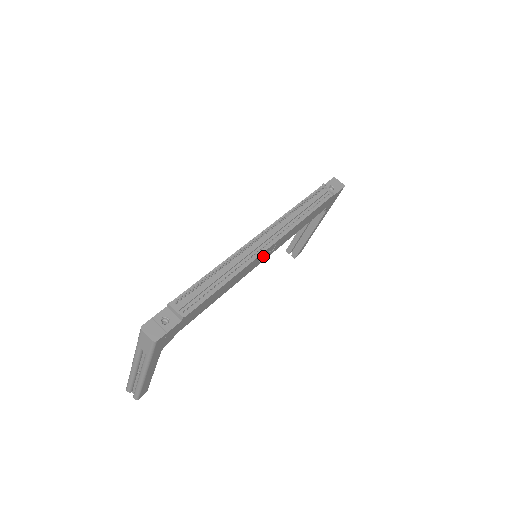
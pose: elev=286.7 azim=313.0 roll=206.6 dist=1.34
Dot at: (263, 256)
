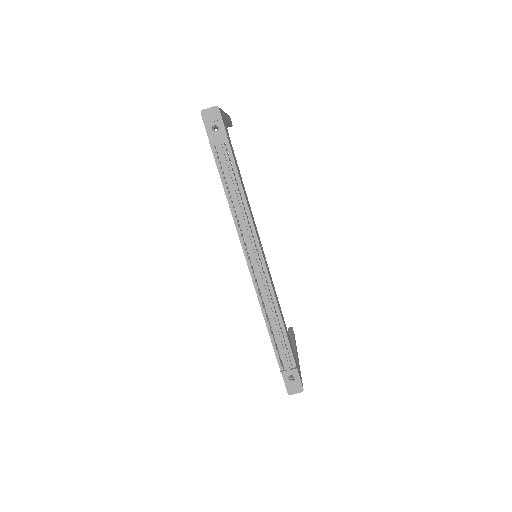
Dot at: occluded
